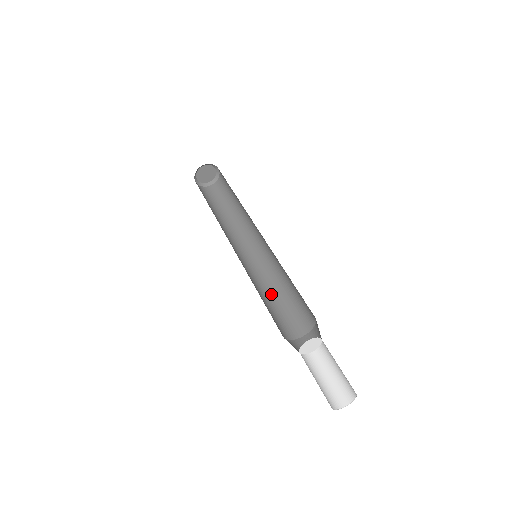
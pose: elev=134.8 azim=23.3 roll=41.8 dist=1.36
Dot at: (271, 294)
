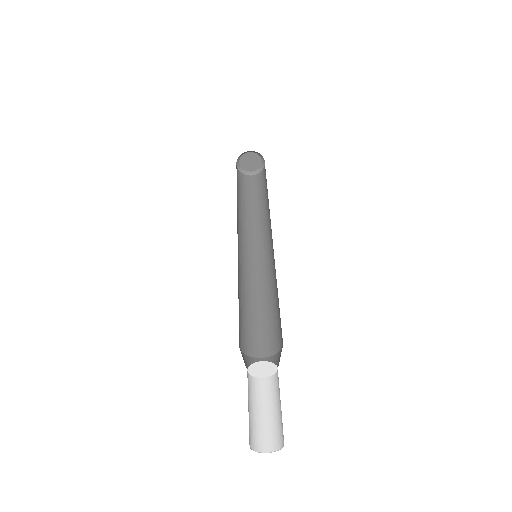
Dot at: (249, 300)
